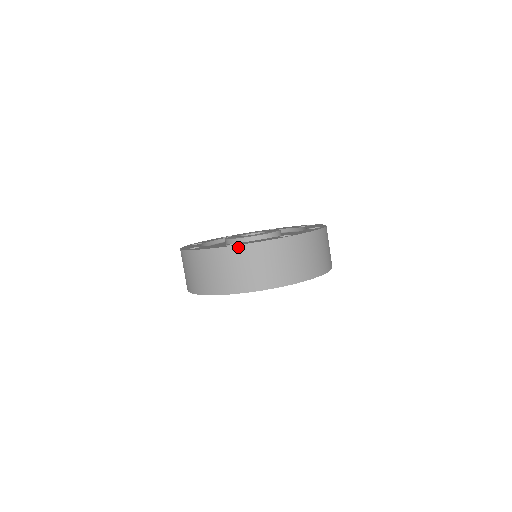
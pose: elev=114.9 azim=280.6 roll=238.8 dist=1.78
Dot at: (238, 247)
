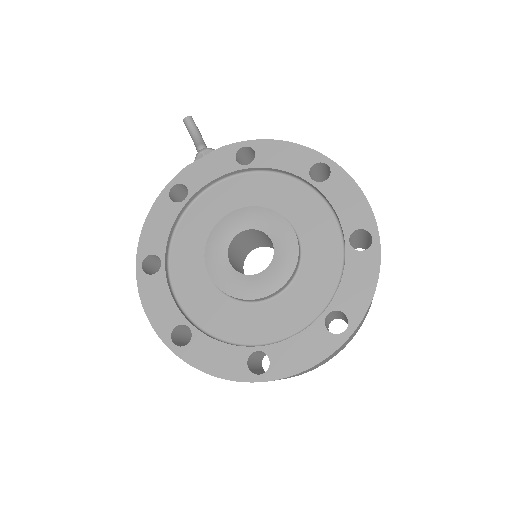
Dot at: occluded
